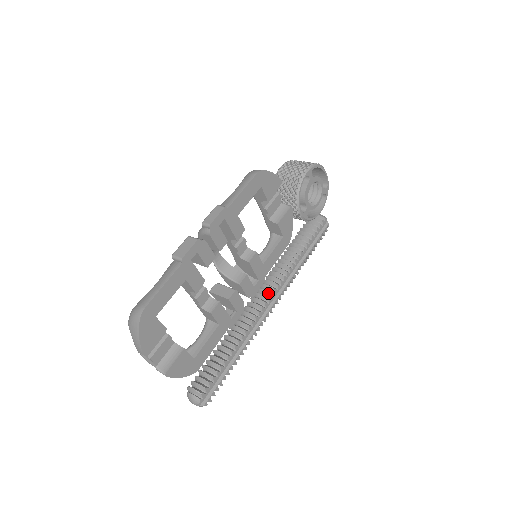
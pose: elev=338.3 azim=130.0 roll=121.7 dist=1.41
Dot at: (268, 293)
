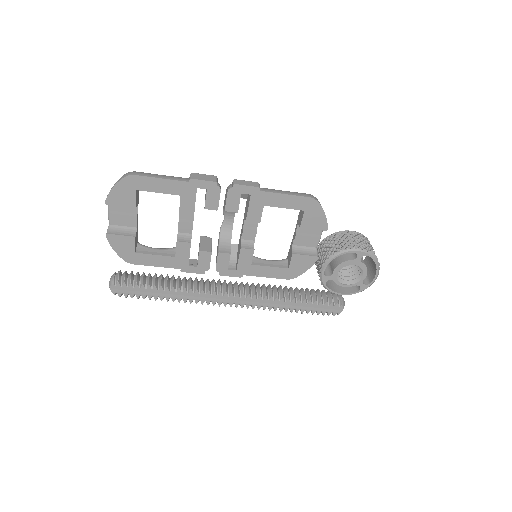
Dot at: (237, 290)
